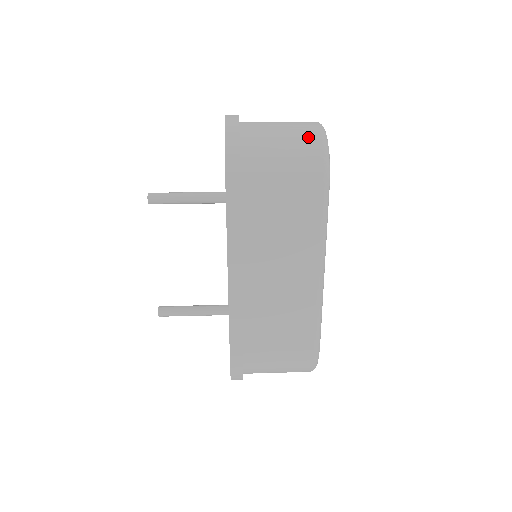
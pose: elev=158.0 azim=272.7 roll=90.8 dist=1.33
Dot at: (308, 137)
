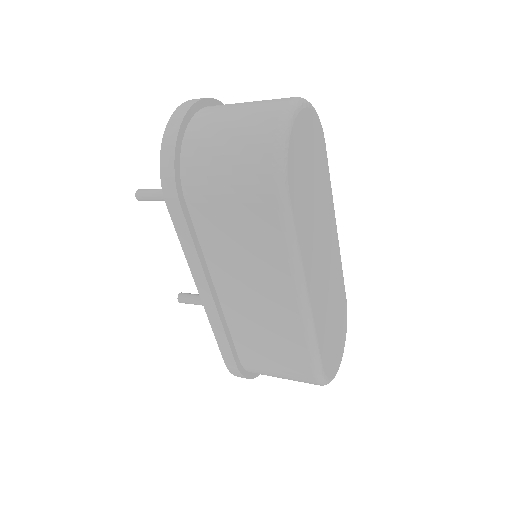
Dot at: (258, 134)
